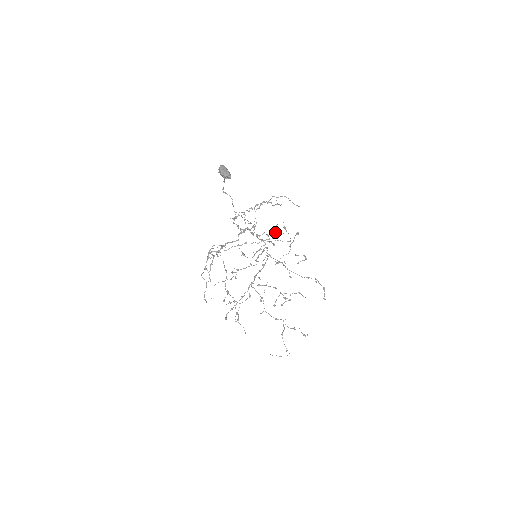
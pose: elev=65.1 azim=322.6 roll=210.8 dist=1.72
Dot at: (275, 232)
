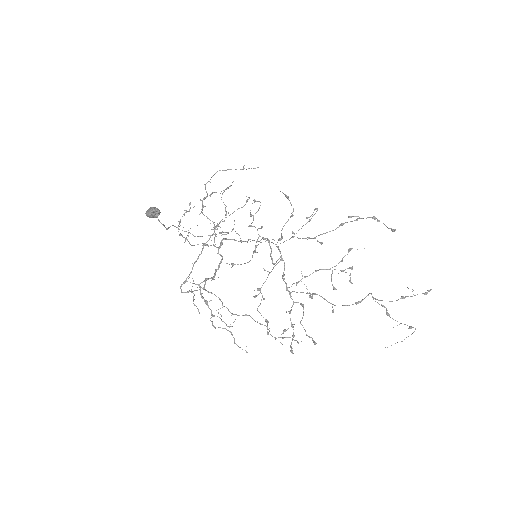
Dot at: occluded
